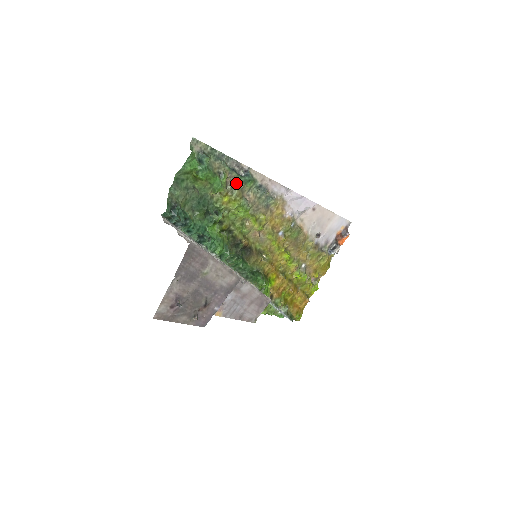
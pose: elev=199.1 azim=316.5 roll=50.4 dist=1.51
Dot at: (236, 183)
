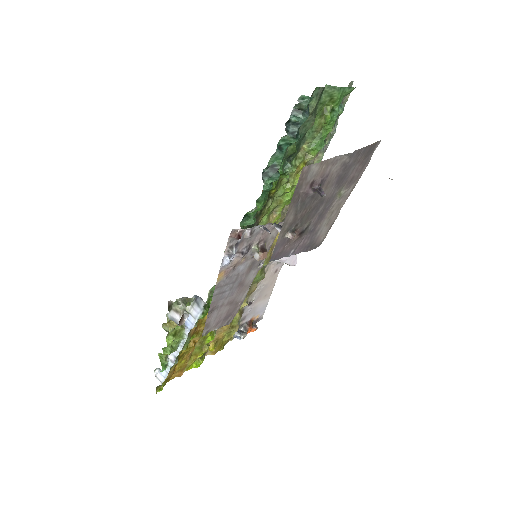
Dot at: occluded
